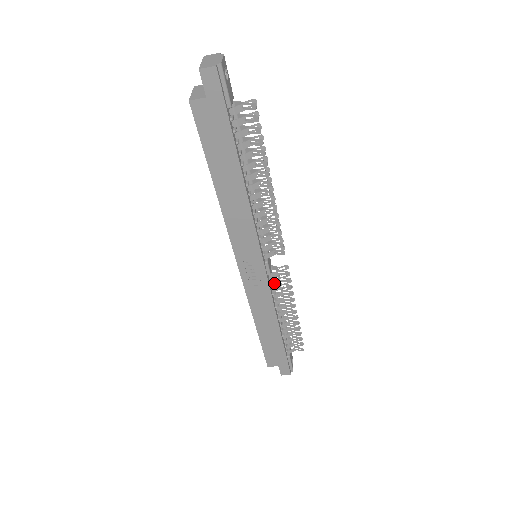
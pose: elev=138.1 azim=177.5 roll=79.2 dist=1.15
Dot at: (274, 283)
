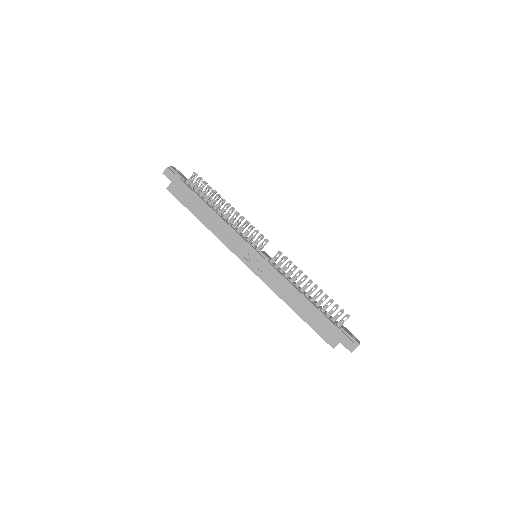
Dot at: (278, 266)
